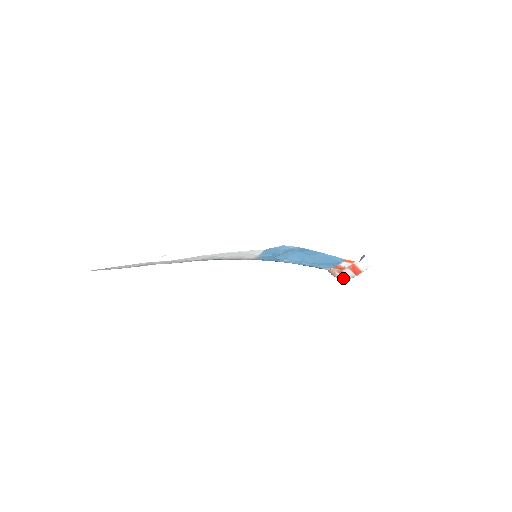
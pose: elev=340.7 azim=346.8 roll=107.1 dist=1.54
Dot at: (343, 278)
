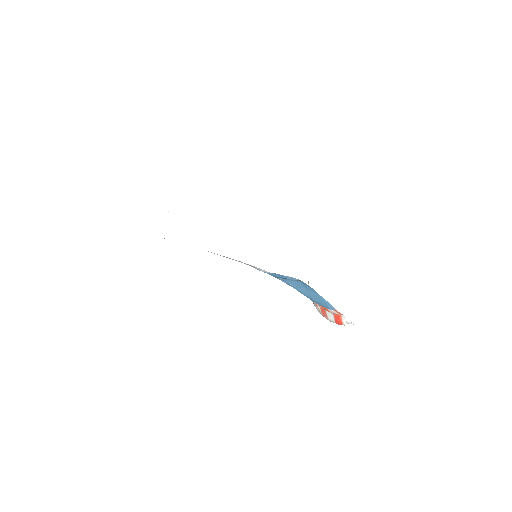
Dot at: (321, 314)
